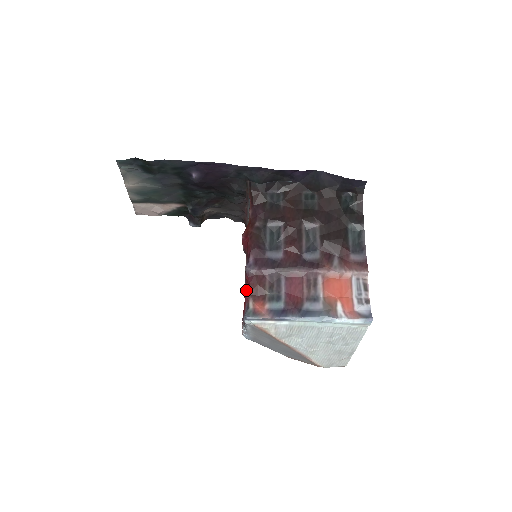
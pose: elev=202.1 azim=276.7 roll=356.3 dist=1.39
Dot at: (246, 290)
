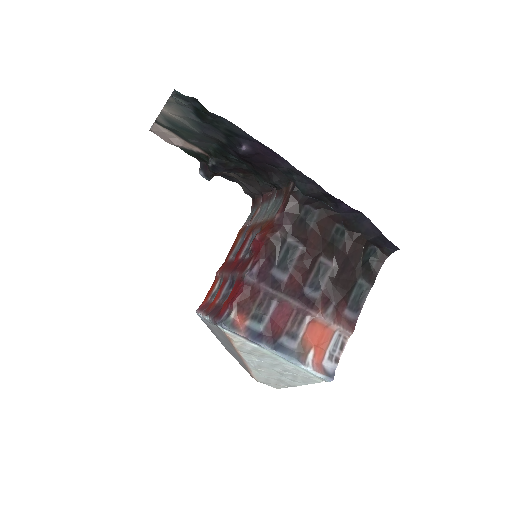
Dot at: (235, 296)
